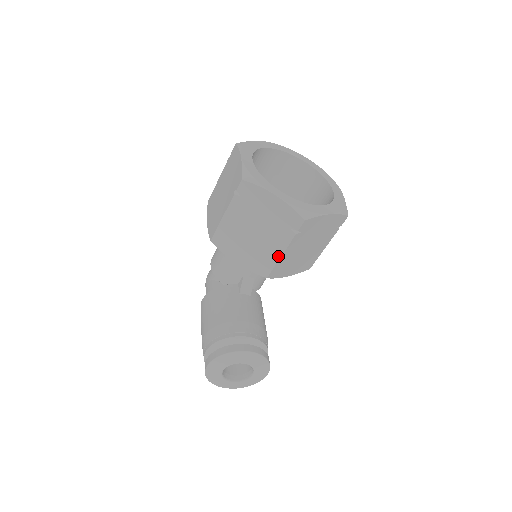
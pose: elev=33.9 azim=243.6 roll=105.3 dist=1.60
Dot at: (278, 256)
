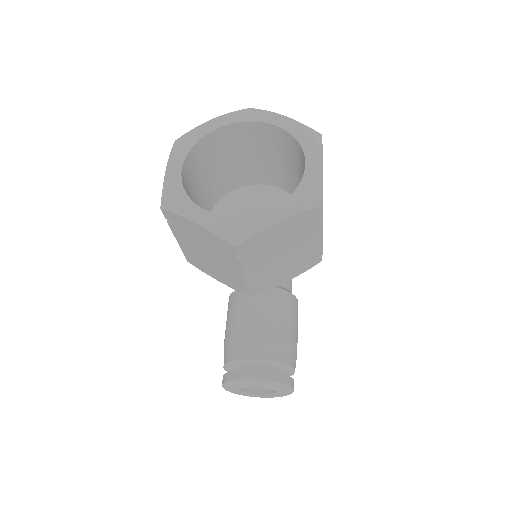
Dot at: (242, 278)
